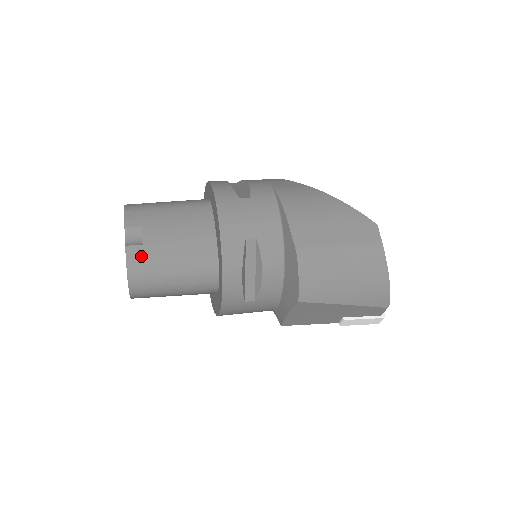
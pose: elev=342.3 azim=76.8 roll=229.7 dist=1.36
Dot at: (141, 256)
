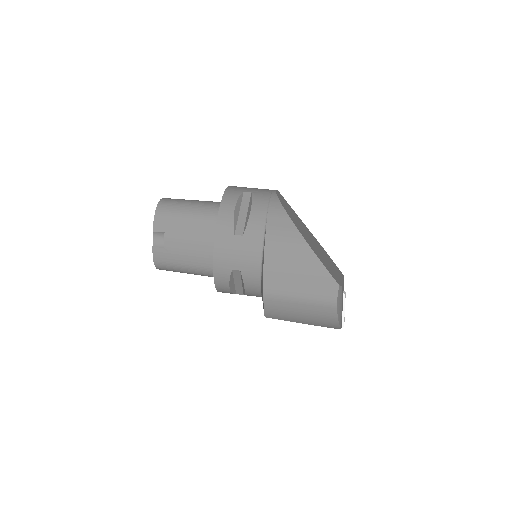
Dot at: (163, 256)
